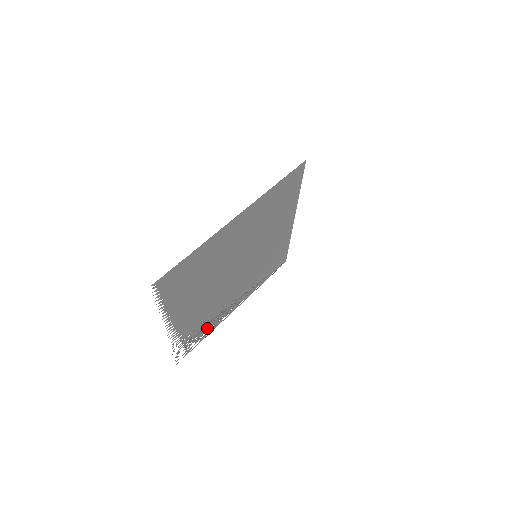
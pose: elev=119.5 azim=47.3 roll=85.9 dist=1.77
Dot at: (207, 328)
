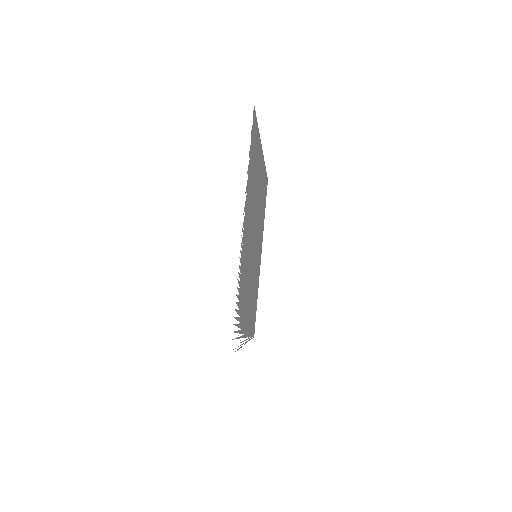
Dot at: (240, 325)
